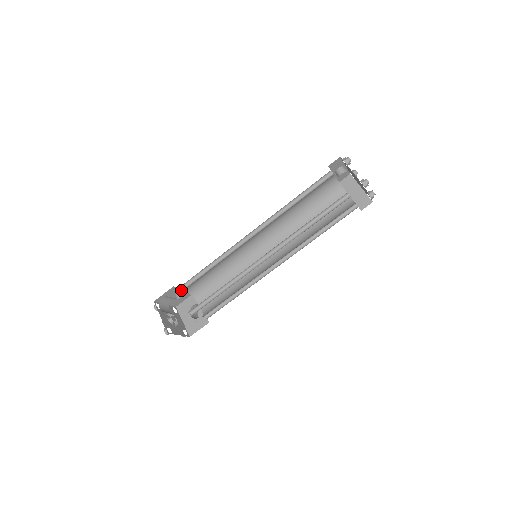
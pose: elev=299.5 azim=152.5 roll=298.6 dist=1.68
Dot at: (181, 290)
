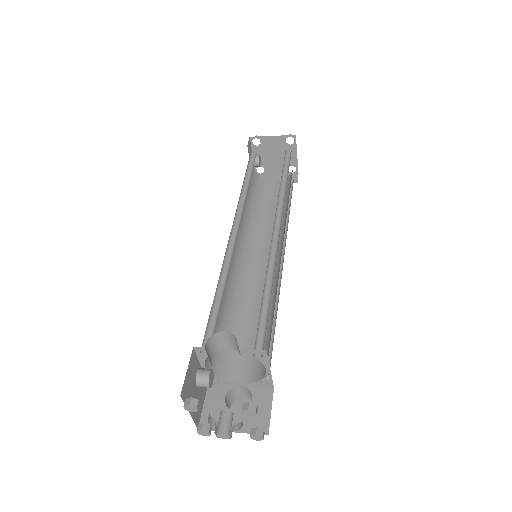
Dot at: occluded
